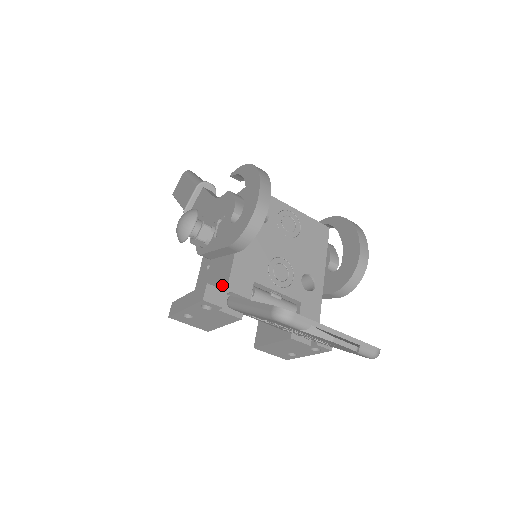
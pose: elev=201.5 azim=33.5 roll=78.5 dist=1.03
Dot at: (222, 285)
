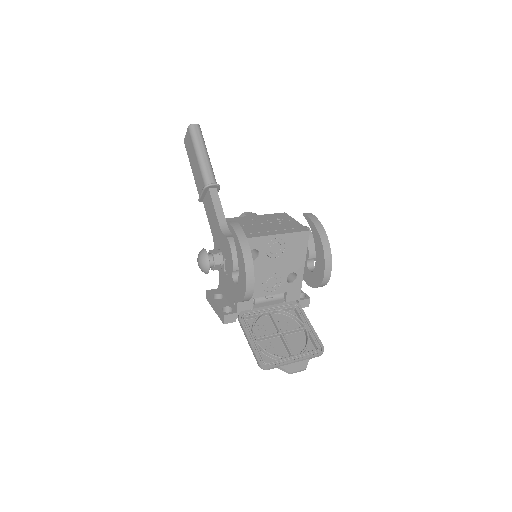
Dot at: (234, 303)
